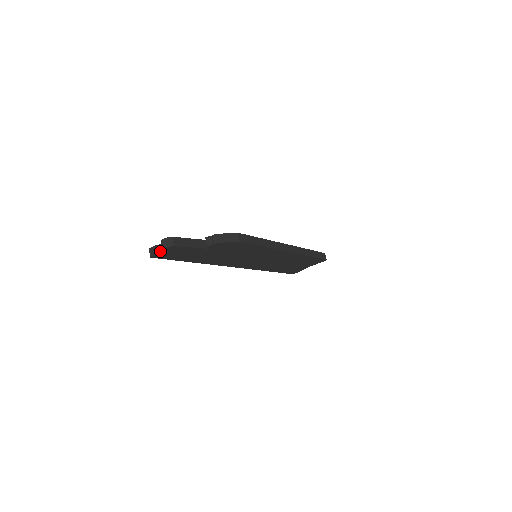
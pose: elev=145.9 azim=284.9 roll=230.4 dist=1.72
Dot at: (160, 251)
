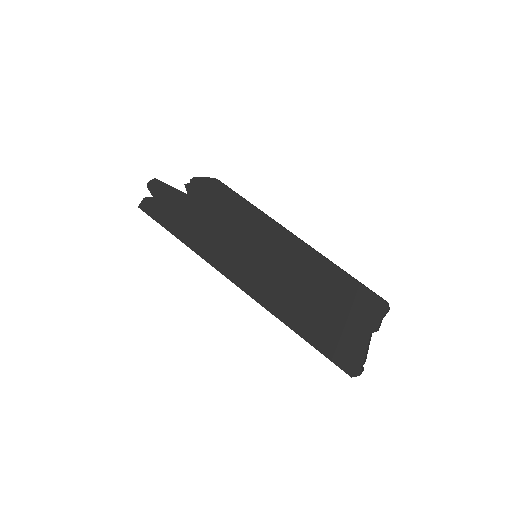
Dot at: (147, 198)
